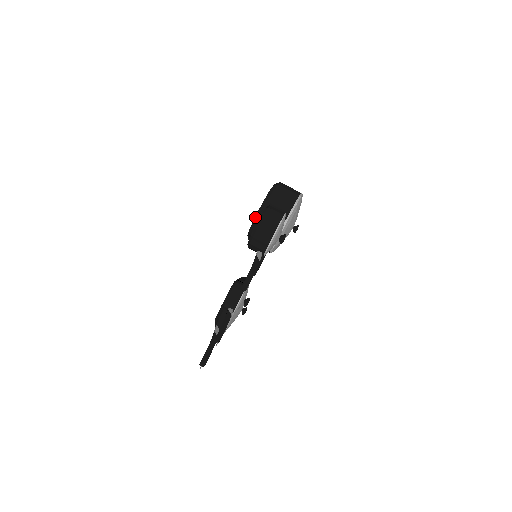
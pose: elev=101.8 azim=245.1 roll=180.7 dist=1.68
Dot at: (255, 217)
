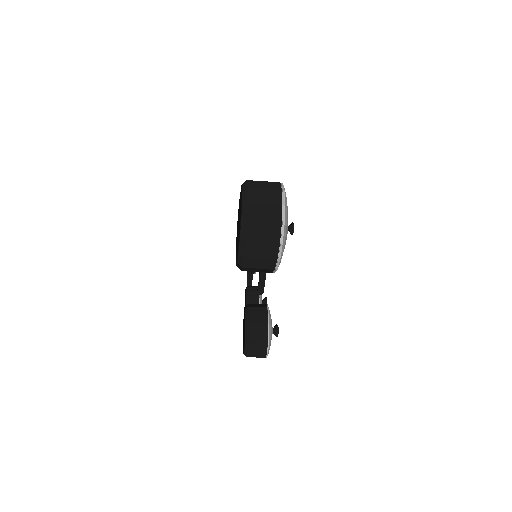
Dot at: occluded
